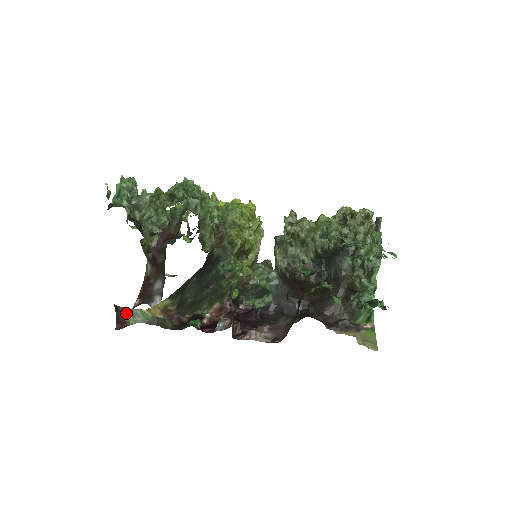
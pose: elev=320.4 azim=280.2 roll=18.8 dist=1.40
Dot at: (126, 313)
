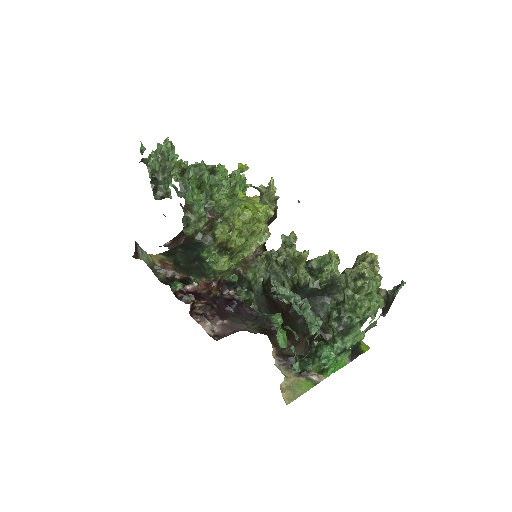
Dot at: (139, 248)
